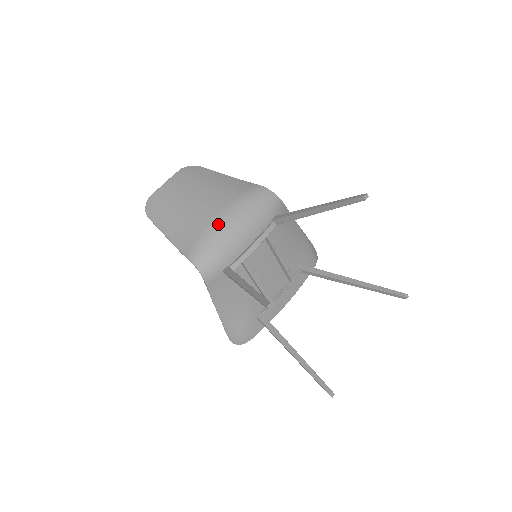
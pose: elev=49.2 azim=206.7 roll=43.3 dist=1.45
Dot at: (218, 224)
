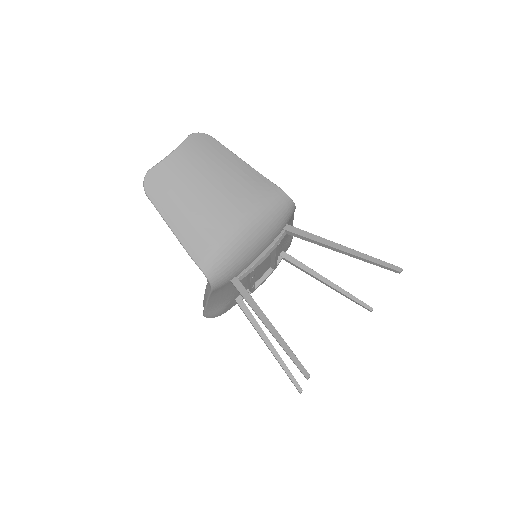
Dot at: (237, 236)
